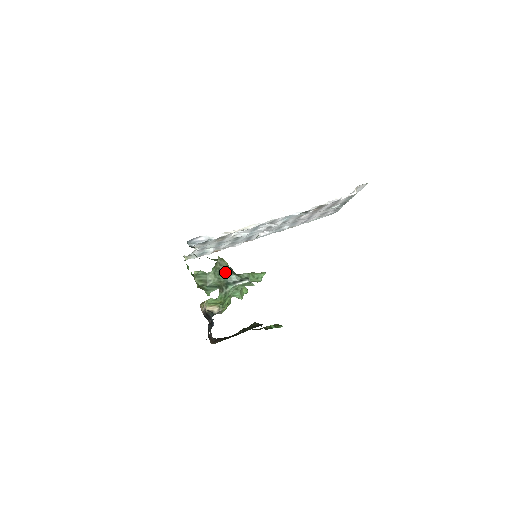
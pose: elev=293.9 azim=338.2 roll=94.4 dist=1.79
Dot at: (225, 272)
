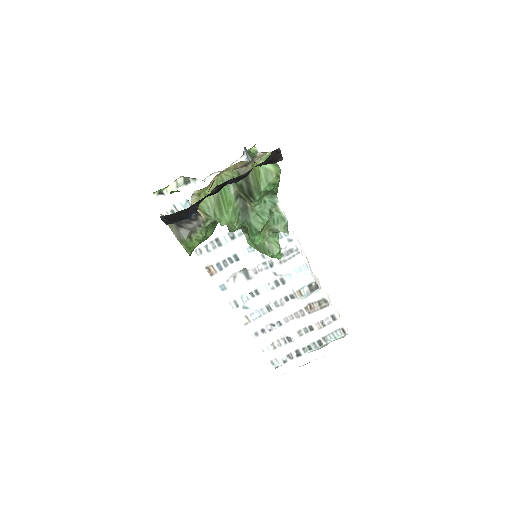
Dot at: occluded
